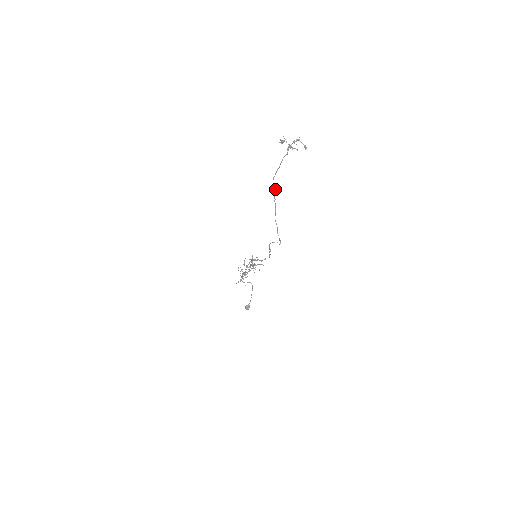
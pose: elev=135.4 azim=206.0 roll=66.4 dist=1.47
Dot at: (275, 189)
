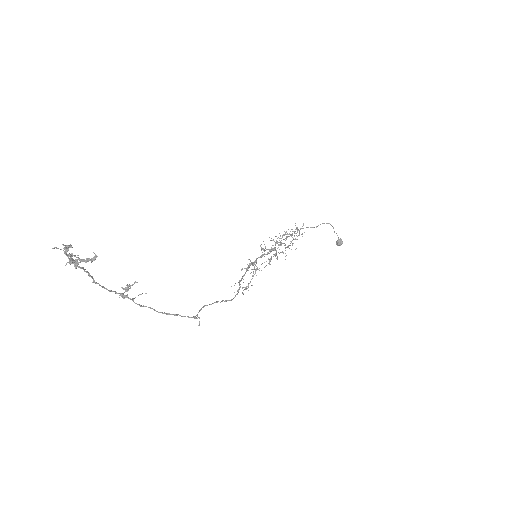
Dot at: (128, 285)
